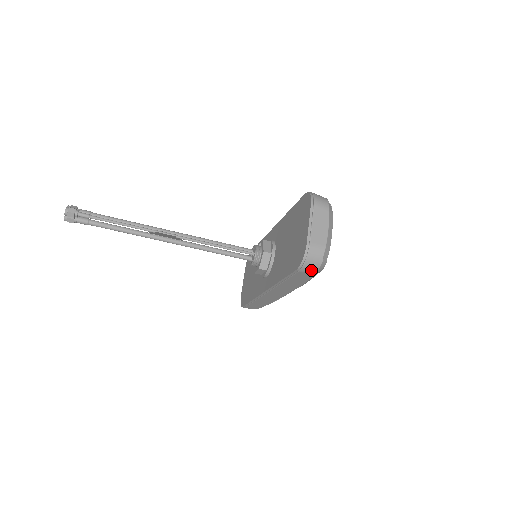
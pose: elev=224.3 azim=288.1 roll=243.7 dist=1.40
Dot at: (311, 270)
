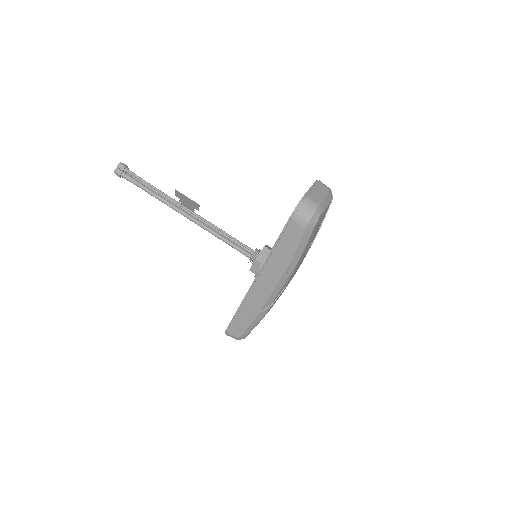
Dot at: (302, 220)
